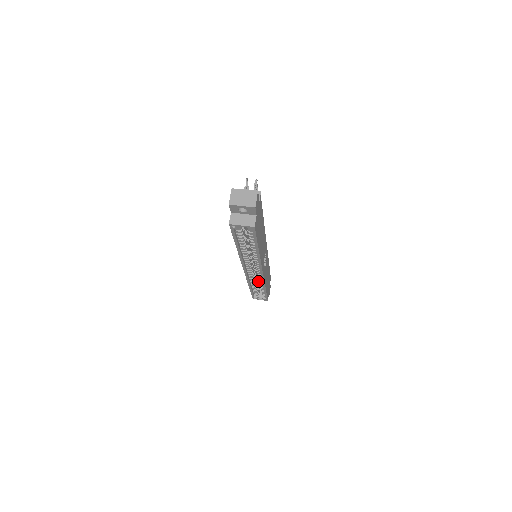
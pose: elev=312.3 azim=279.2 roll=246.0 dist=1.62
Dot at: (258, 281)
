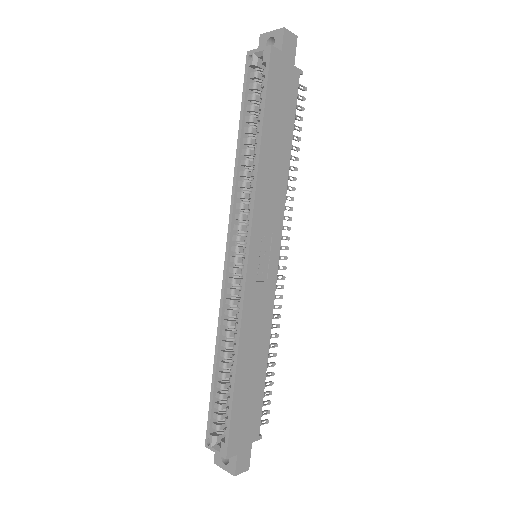
Dot at: occluded
